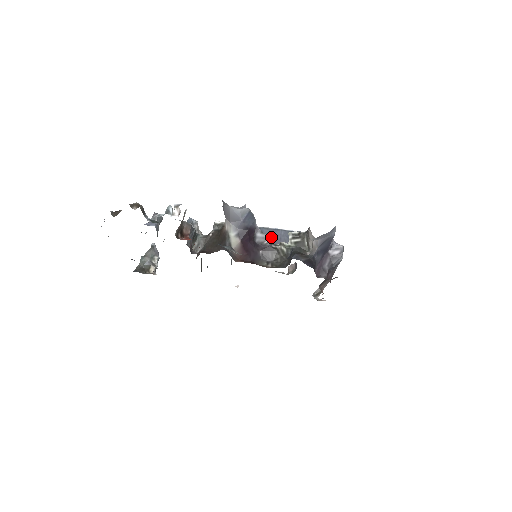
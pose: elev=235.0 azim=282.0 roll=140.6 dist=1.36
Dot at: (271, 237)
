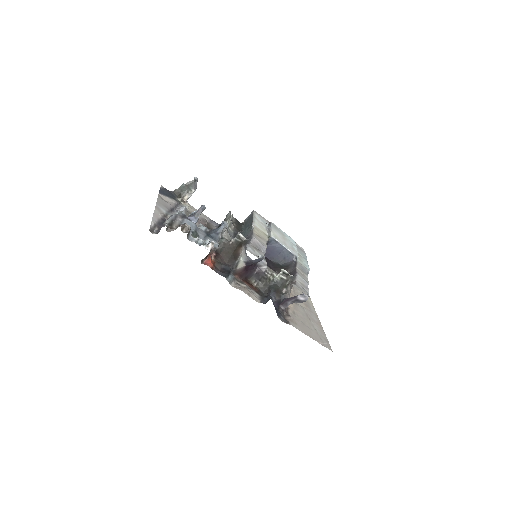
Dot at: (275, 248)
